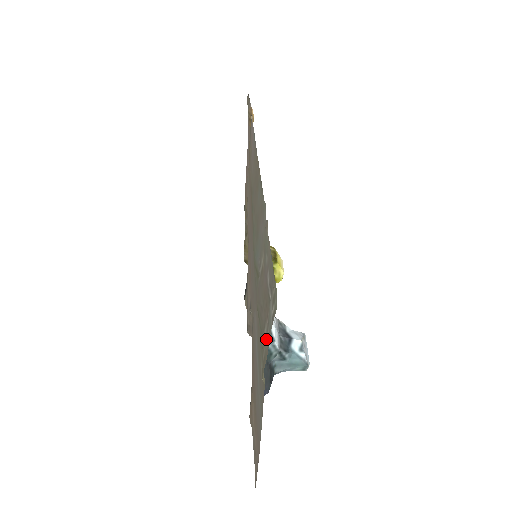
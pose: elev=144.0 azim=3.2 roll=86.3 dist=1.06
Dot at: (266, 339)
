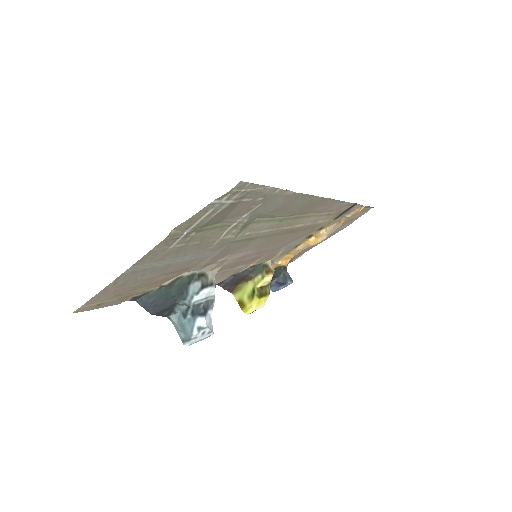
Dot at: (202, 219)
